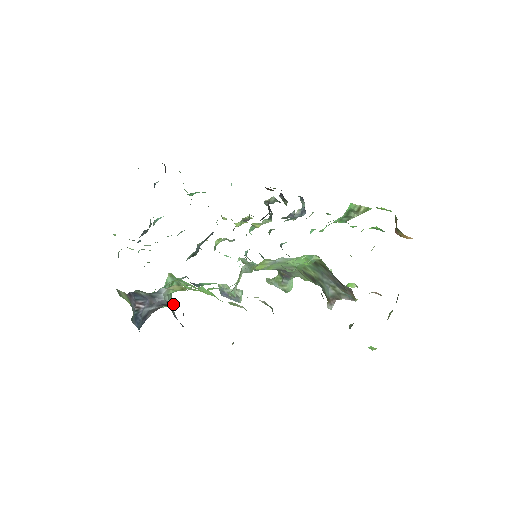
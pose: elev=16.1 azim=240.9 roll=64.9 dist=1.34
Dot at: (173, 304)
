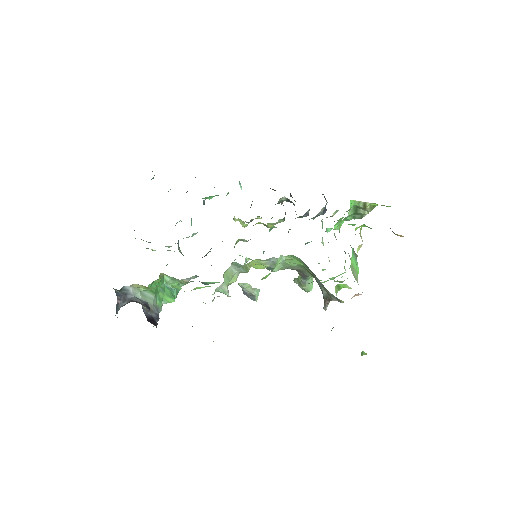
Dot at: occluded
